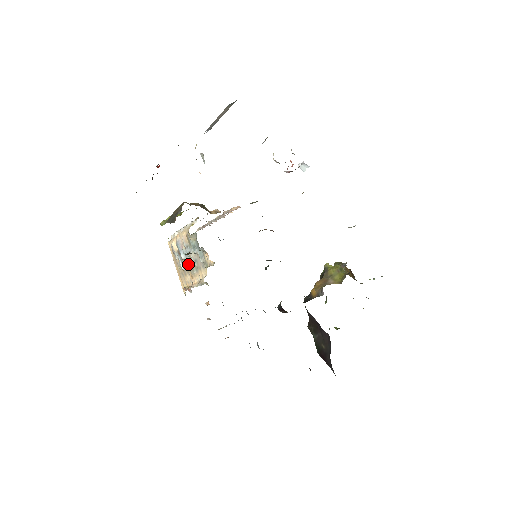
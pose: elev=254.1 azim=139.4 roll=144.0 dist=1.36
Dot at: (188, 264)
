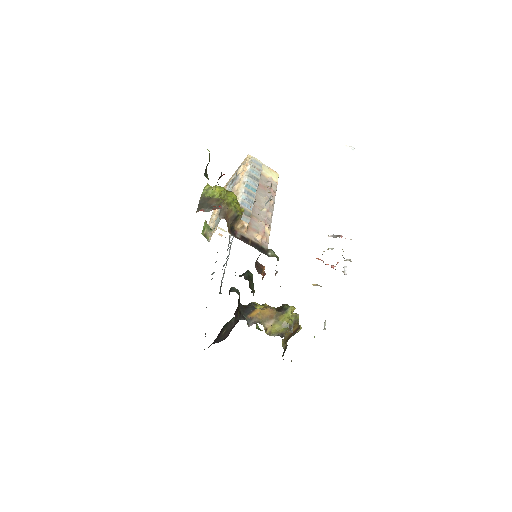
Dot at: occluded
